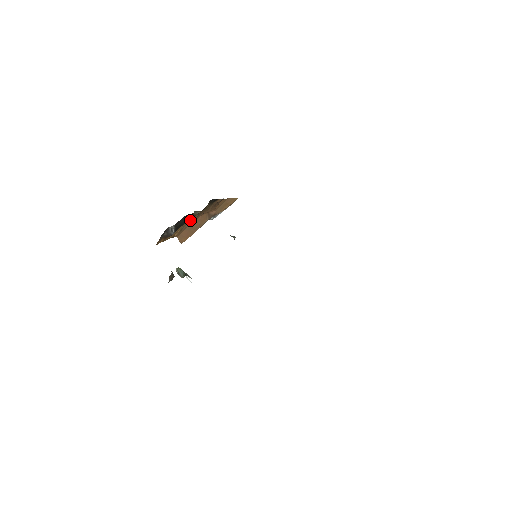
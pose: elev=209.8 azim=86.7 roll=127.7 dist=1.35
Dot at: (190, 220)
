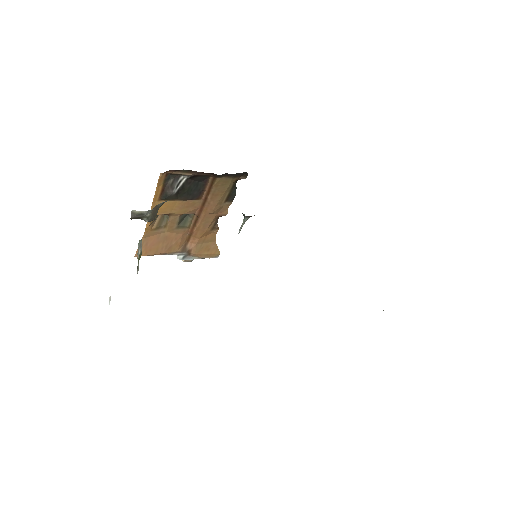
Dot at: (186, 209)
